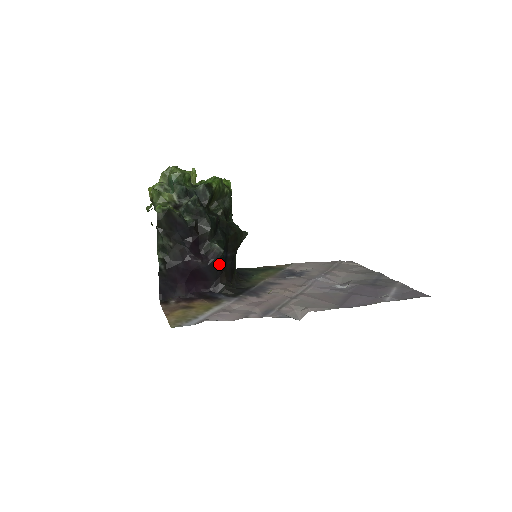
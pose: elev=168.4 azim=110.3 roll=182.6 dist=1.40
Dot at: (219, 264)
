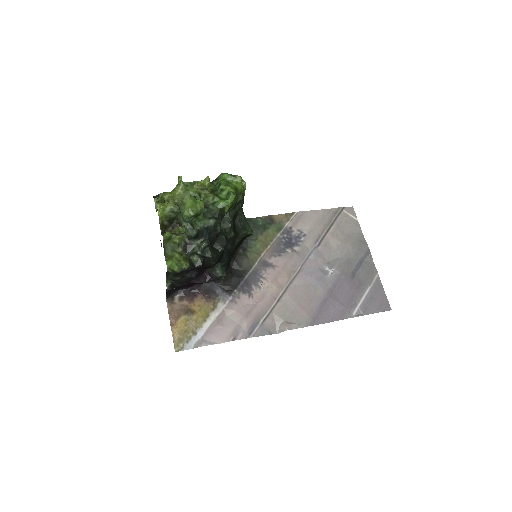
Dot at: occluded
